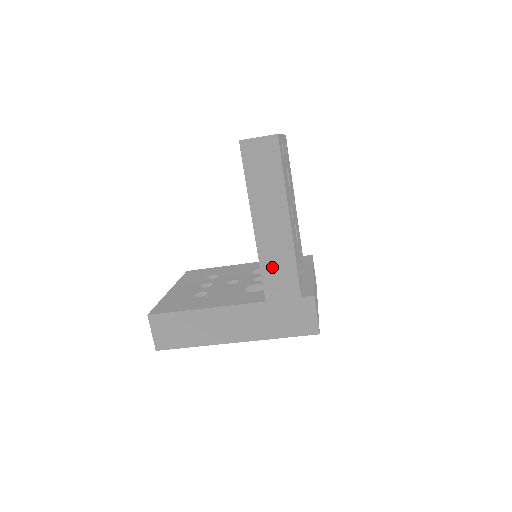
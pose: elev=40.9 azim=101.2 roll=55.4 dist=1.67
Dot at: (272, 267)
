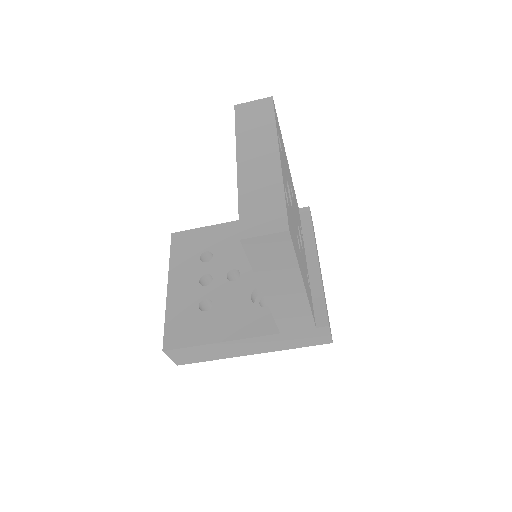
Dot at: (286, 316)
